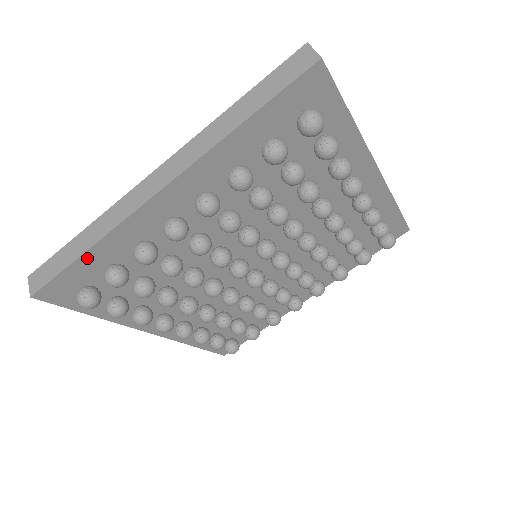
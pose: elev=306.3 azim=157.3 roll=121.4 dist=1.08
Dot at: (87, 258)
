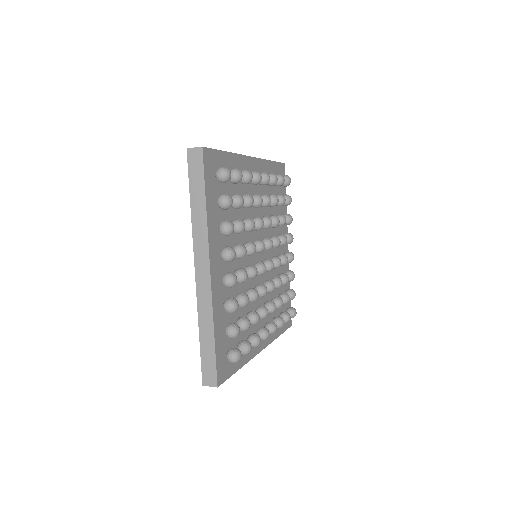
Dot at: (225, 156)
